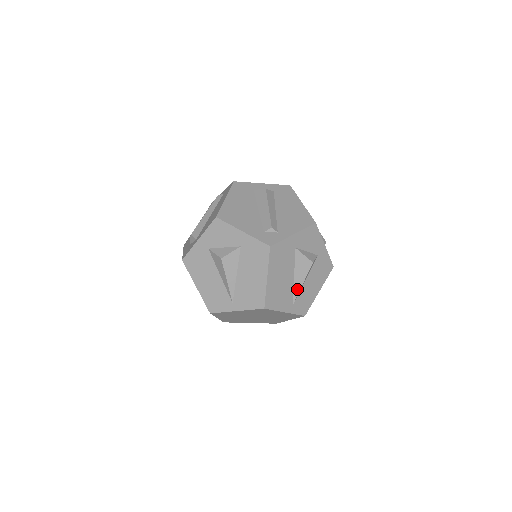
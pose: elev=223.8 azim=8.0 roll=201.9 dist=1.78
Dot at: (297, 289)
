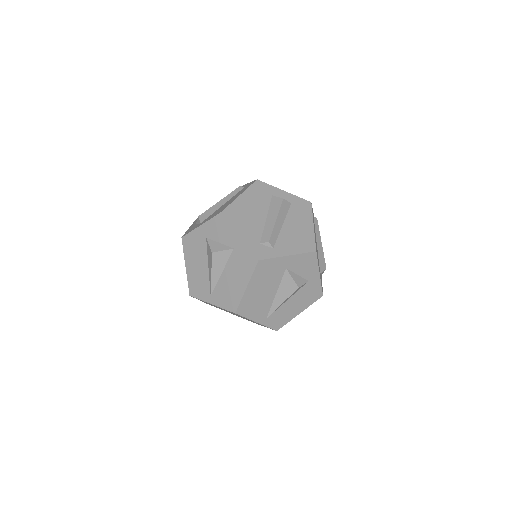
Dot at: (275, 306)
